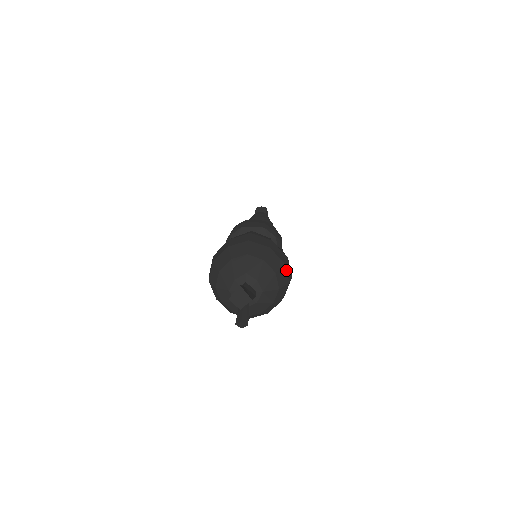
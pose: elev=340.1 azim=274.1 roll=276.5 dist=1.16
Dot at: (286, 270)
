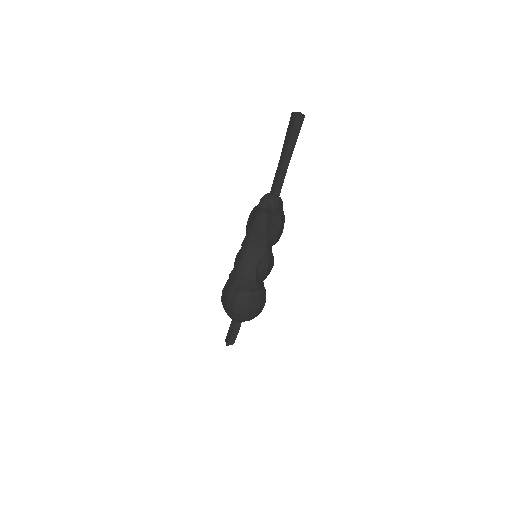
Dot at: (257, 314)
